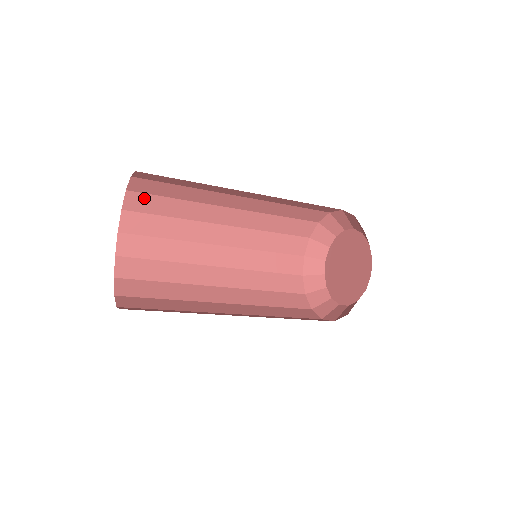
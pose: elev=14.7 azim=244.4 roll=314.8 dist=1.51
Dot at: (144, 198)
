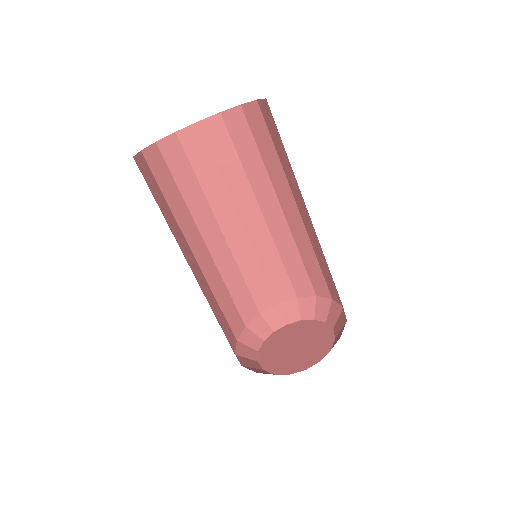
Dot at: (179, 153)
